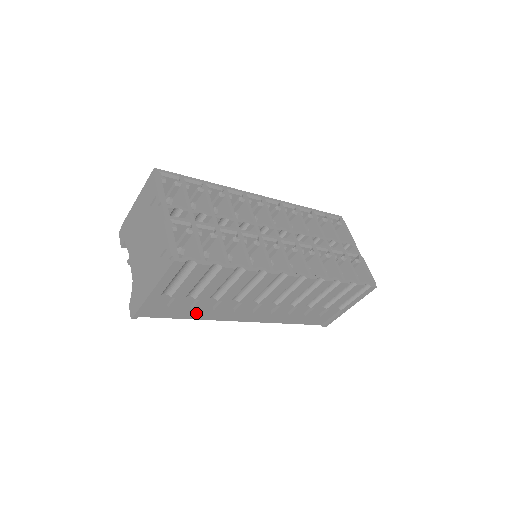
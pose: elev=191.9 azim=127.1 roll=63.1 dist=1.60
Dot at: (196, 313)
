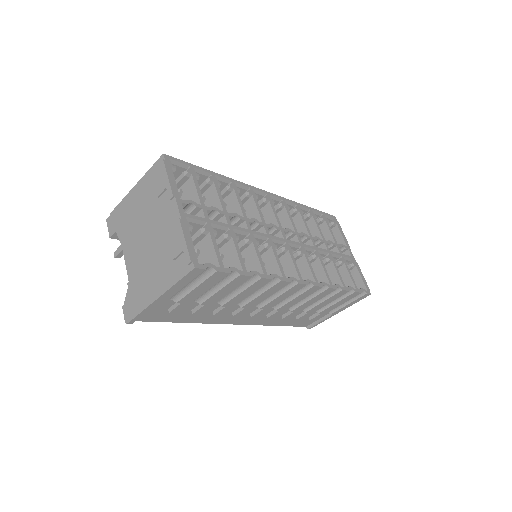
Dot at: (194, 317)
